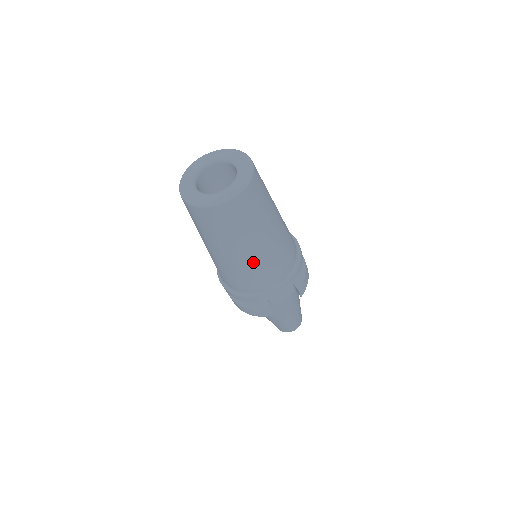
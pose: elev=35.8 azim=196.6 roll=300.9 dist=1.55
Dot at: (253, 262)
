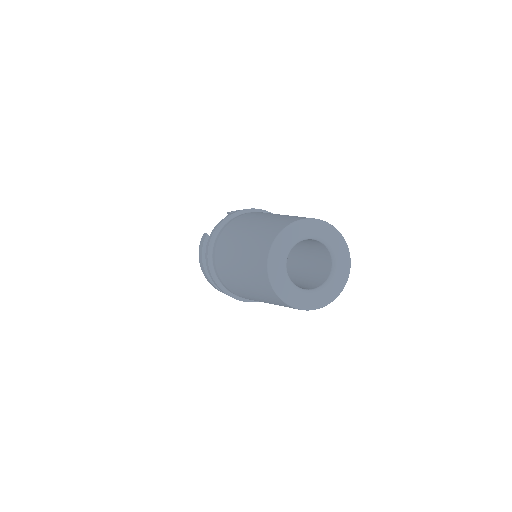
Dot at: occluded
